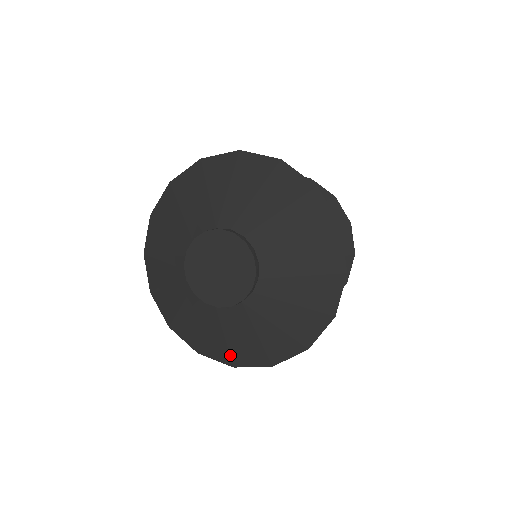
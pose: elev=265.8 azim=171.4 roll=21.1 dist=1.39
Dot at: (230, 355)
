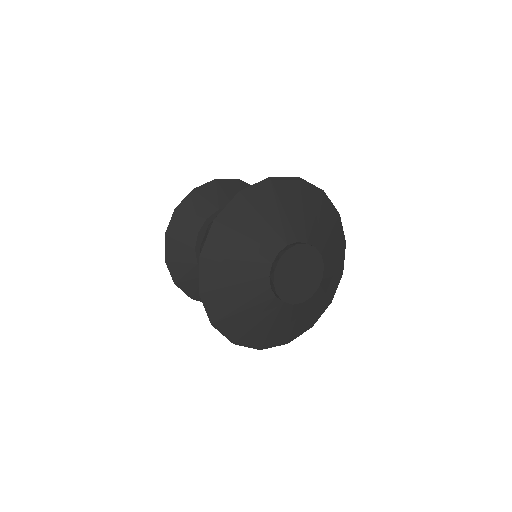
Dot at: (265, 341)
